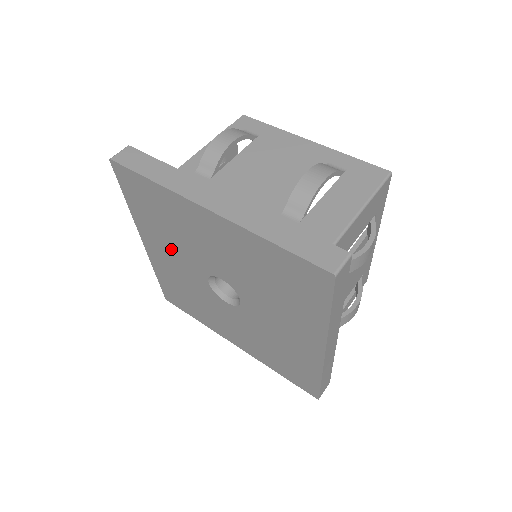
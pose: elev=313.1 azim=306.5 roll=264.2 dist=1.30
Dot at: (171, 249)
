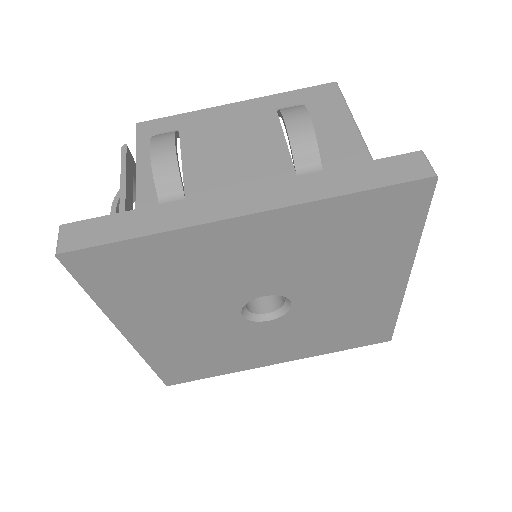
Dot at: (178, 313)
